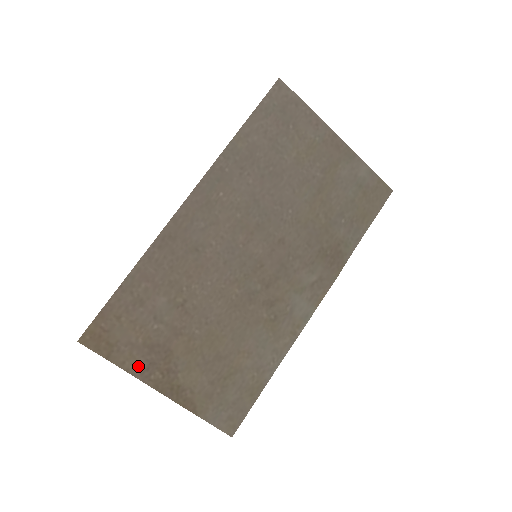
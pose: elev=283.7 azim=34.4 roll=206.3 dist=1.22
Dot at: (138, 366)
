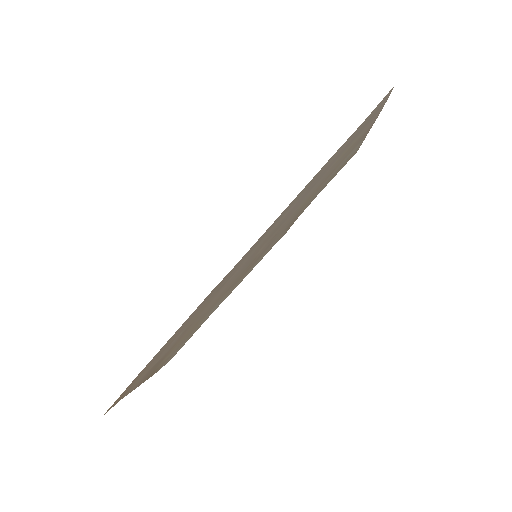
Dot at: (137, 385)
